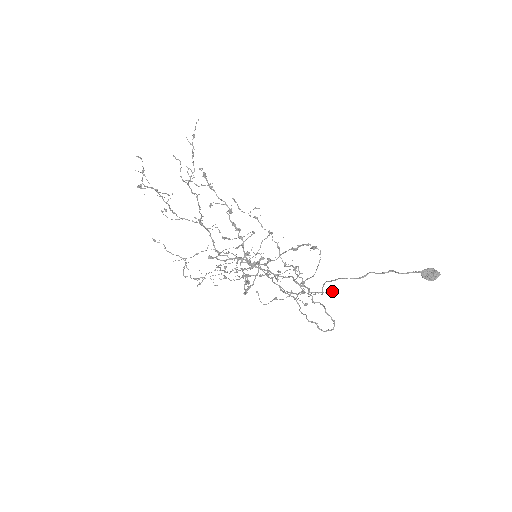
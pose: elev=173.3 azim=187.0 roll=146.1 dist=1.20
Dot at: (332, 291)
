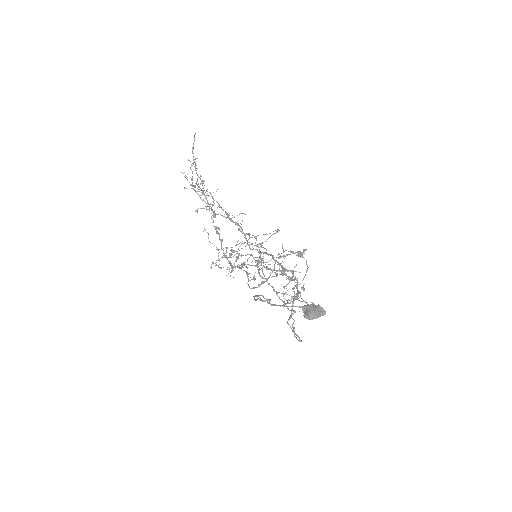
Dot at: (312, 303)
